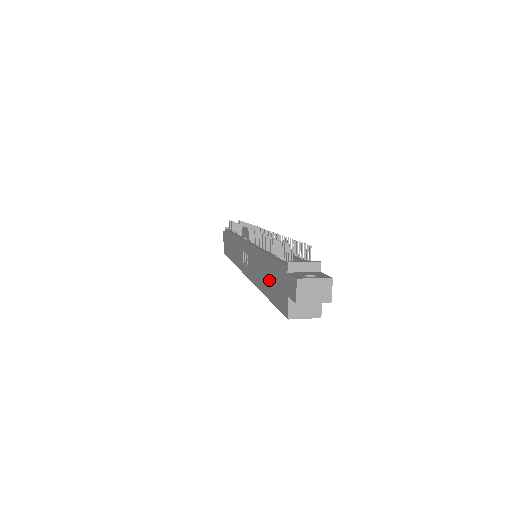
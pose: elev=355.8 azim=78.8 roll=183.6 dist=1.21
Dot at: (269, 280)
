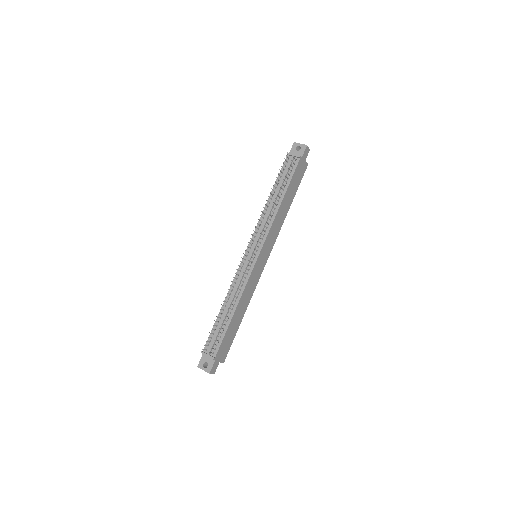
Dot at: occluded
